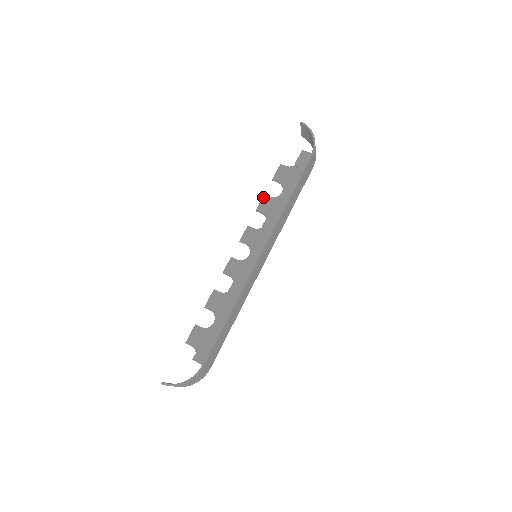
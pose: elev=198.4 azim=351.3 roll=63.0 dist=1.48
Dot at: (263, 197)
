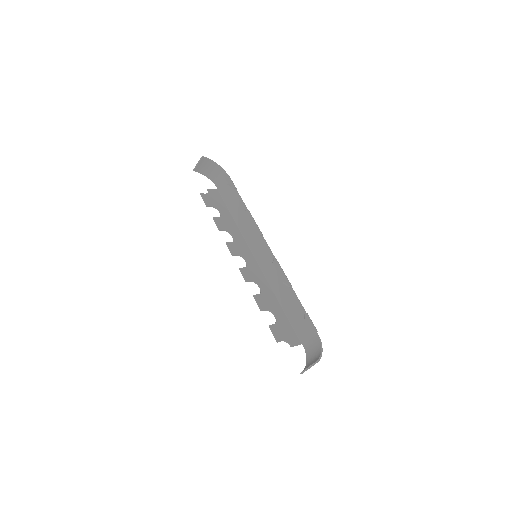
Dot at: (214, 219)
